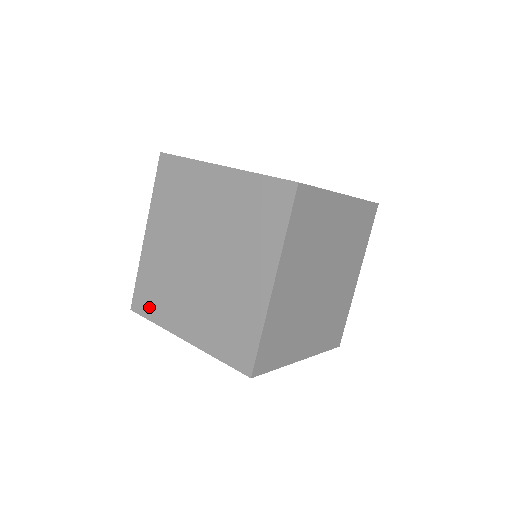
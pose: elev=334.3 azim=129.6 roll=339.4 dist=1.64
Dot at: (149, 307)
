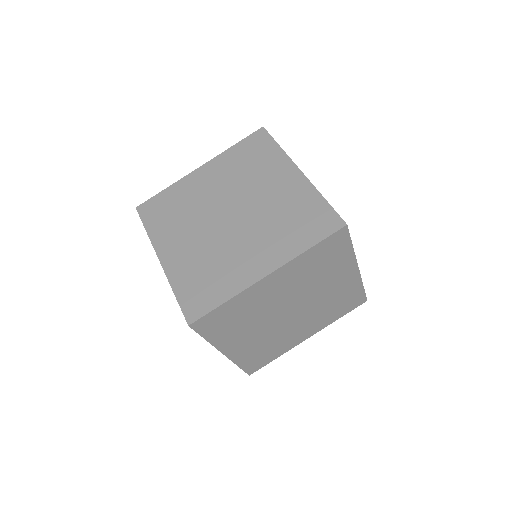
Dot at: (153, 217)
